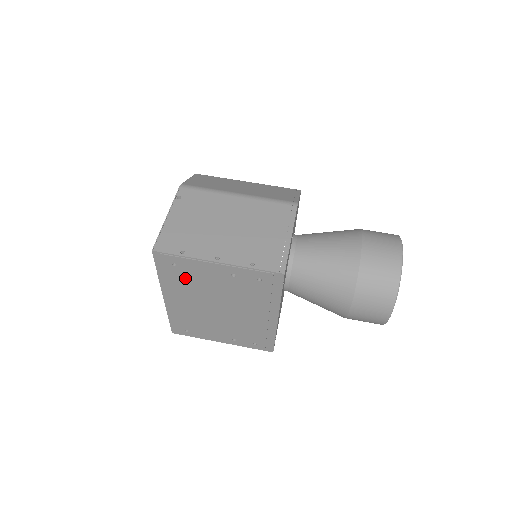
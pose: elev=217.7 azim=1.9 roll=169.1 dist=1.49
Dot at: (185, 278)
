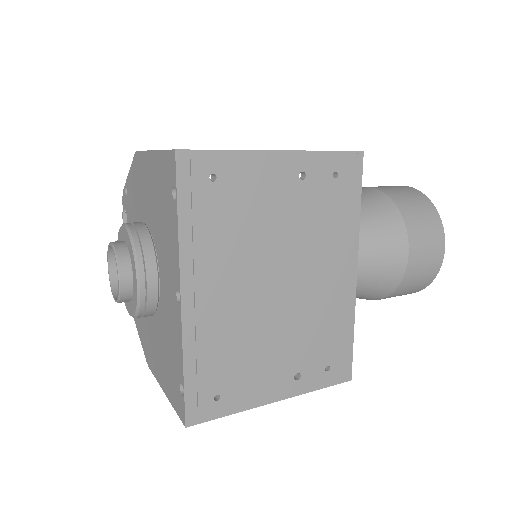
Dot at: (228, 214)
